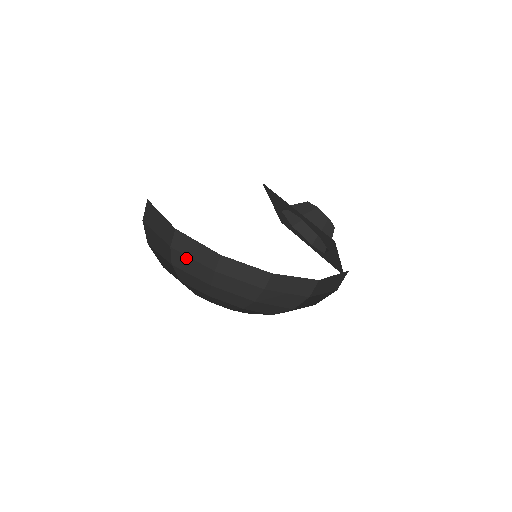
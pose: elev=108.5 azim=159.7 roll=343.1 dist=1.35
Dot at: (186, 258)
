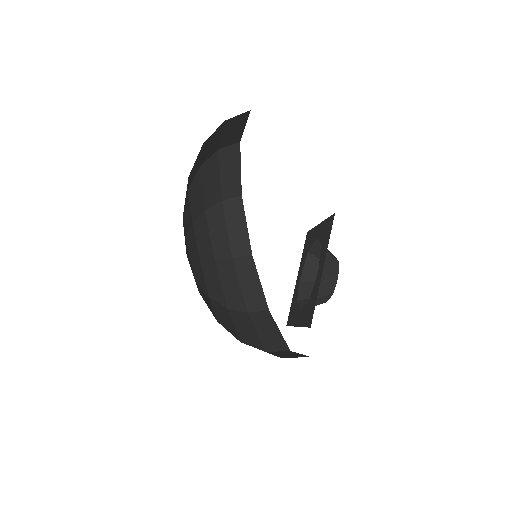
Dot at: (217, 170)
